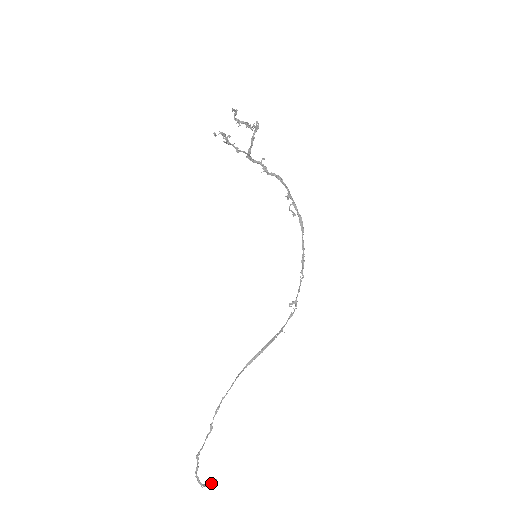
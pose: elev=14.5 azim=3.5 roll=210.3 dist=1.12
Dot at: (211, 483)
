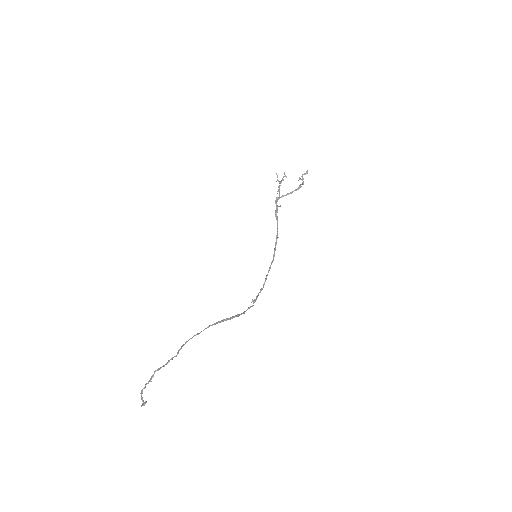
Dot at: (145, 402)
